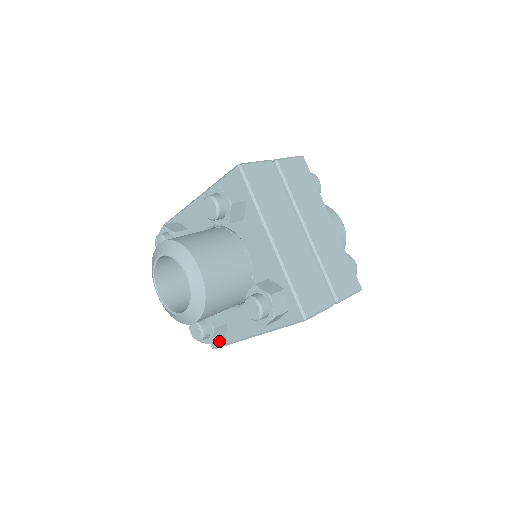
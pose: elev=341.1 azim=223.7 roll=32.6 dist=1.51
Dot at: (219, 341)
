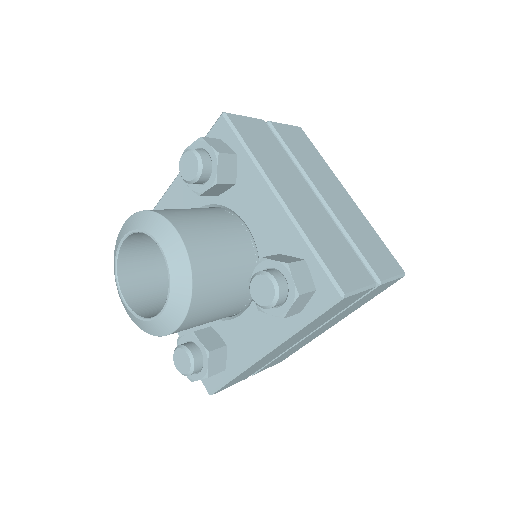
Dot at: (217, 379)
